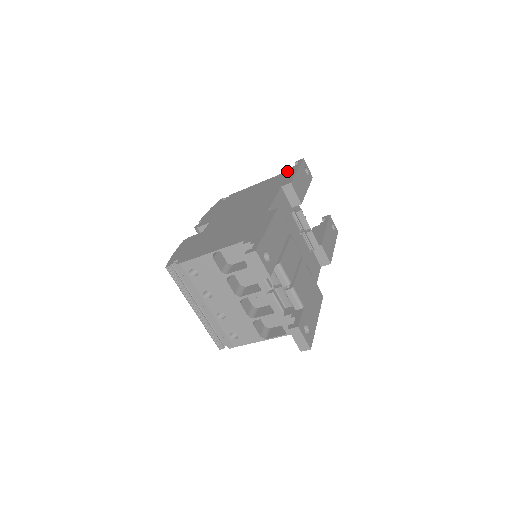
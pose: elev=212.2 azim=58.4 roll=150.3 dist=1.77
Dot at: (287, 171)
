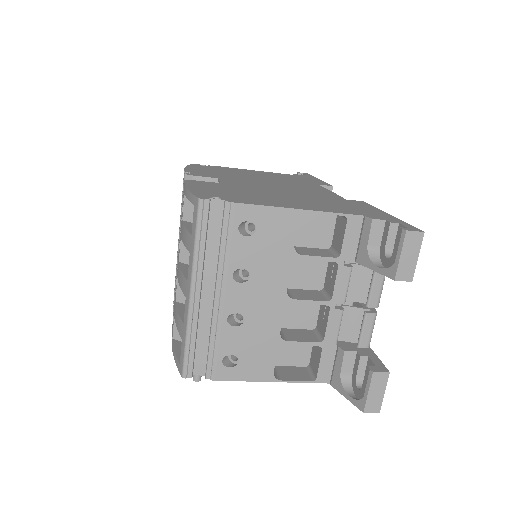
Dot at: (299, 175)
